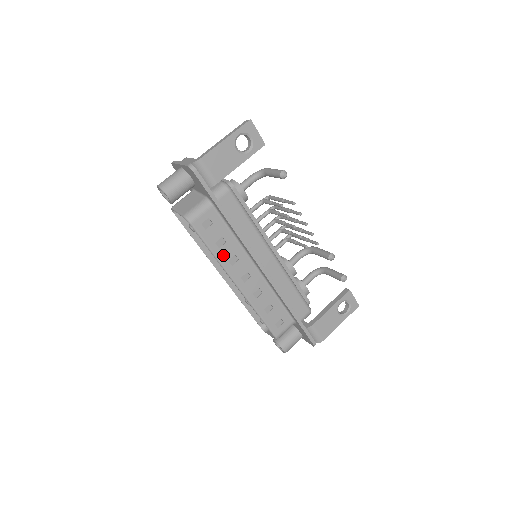
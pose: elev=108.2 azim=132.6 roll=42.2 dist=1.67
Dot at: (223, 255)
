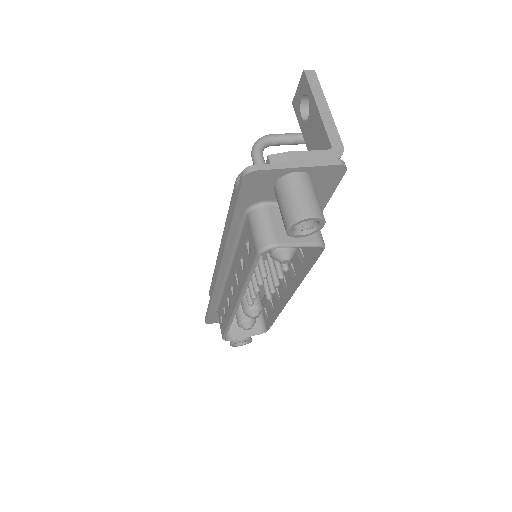
Dot at: (301, 270)
